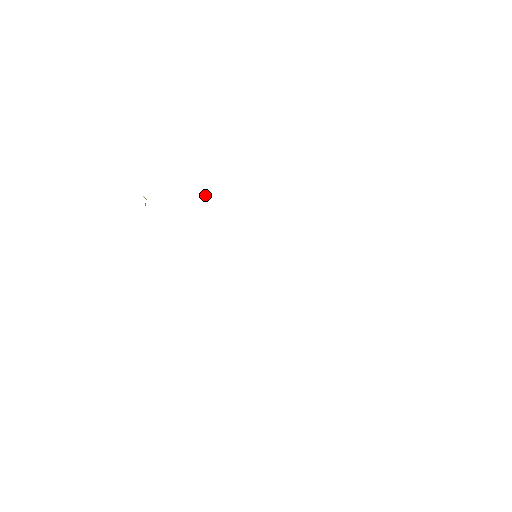
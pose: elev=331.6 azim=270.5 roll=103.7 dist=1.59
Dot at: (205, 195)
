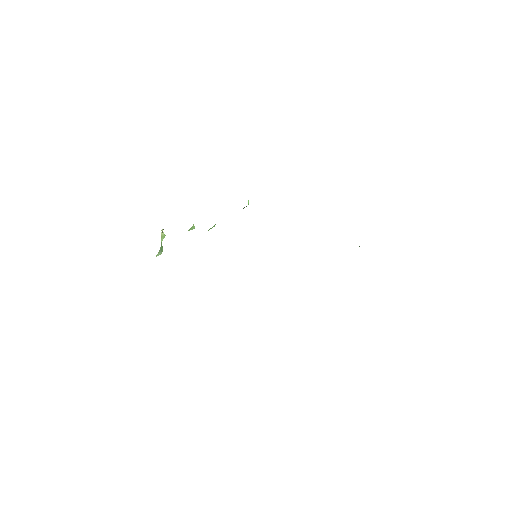
Dot at: occluded
